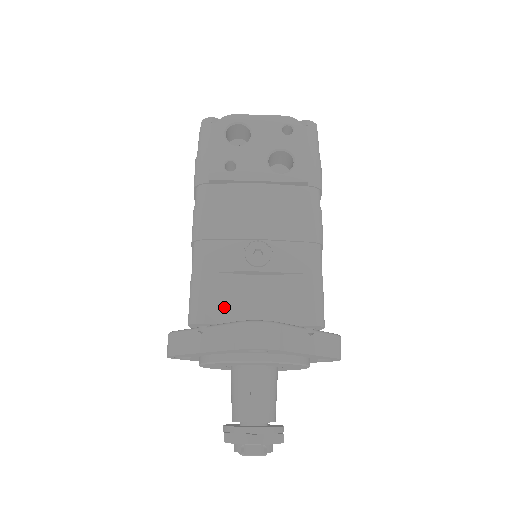
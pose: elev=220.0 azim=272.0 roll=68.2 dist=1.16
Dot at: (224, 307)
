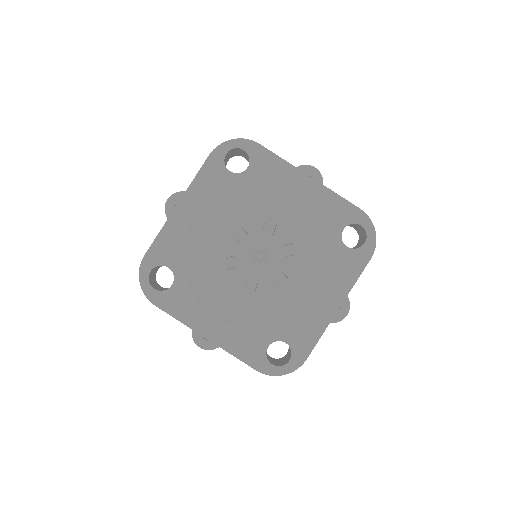
Dot at: occluded
